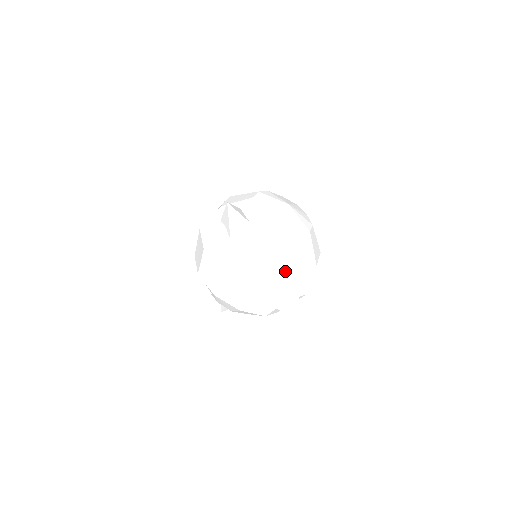
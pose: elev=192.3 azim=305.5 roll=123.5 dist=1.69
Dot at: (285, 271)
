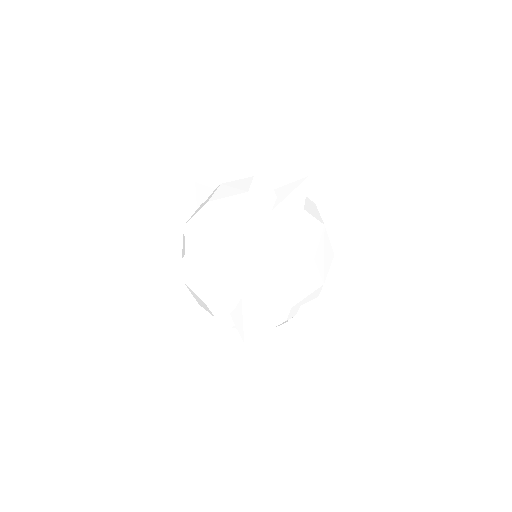
Dot at: (273, 183)
